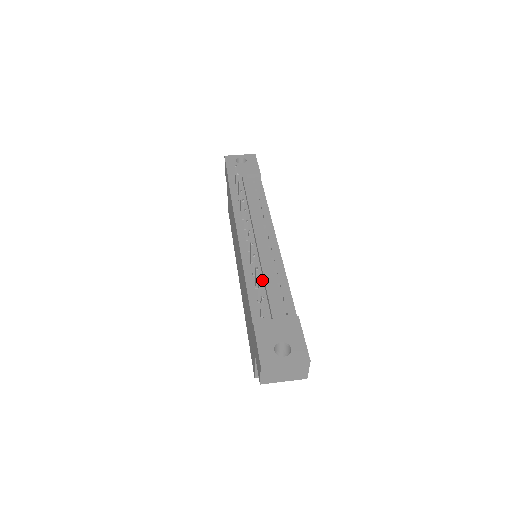
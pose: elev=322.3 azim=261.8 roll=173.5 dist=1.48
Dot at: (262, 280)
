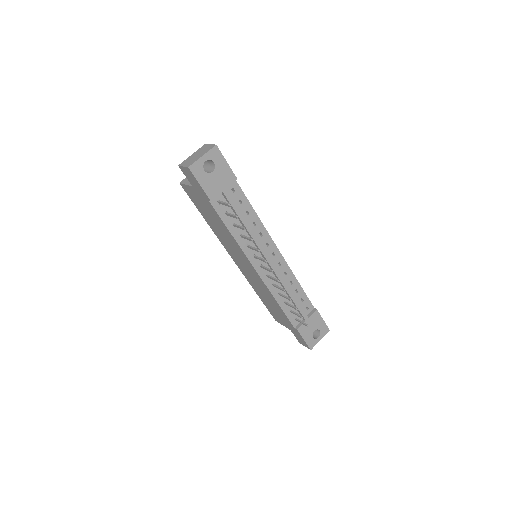
Dot at: (287, 295)
